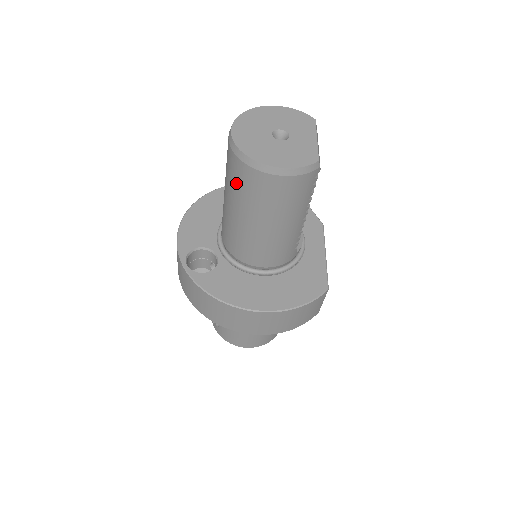
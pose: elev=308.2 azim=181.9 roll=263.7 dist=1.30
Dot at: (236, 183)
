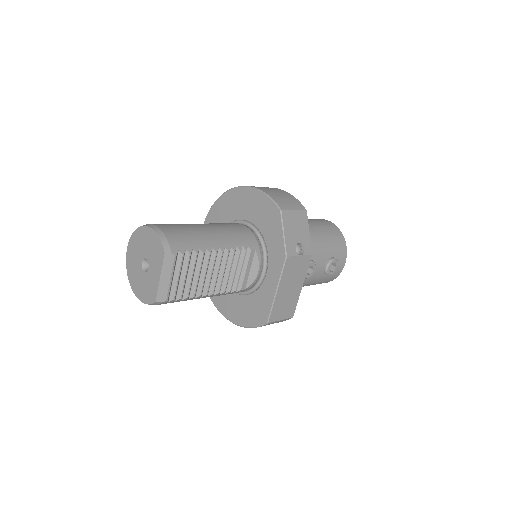
Dot at: occluded
